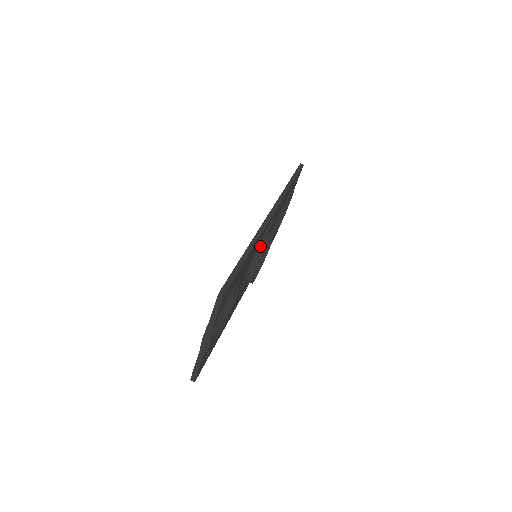
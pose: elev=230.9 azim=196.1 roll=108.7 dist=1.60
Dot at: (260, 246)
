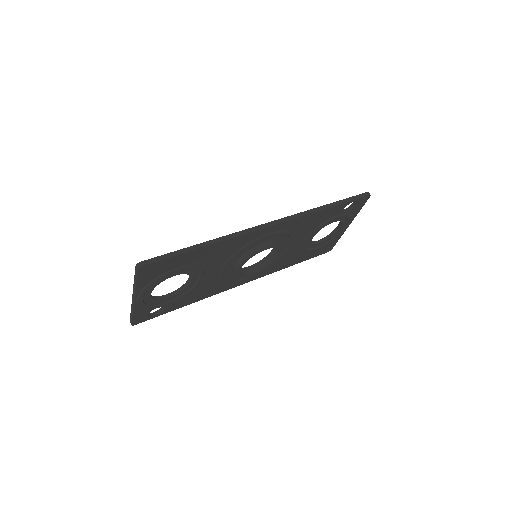
Dot at: (252, 248)
